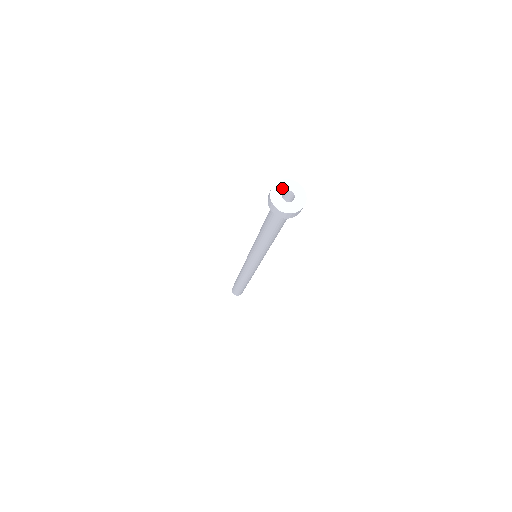
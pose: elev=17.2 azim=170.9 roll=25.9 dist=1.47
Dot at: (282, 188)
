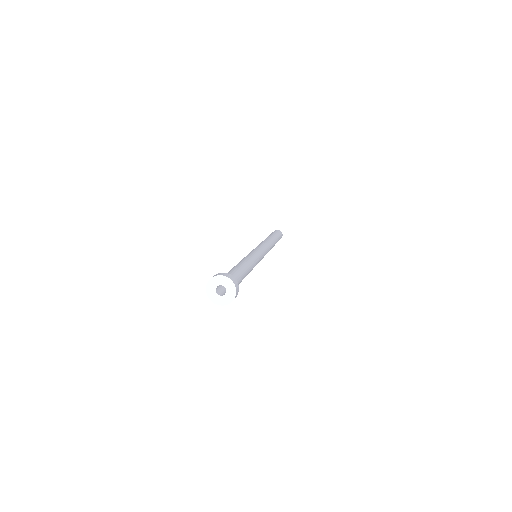
Dot at: (216, 283)
